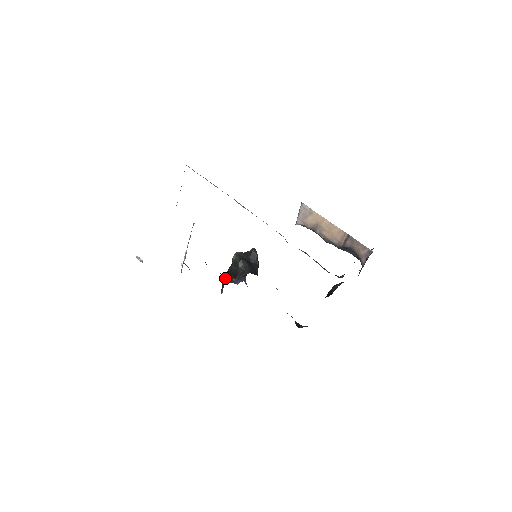
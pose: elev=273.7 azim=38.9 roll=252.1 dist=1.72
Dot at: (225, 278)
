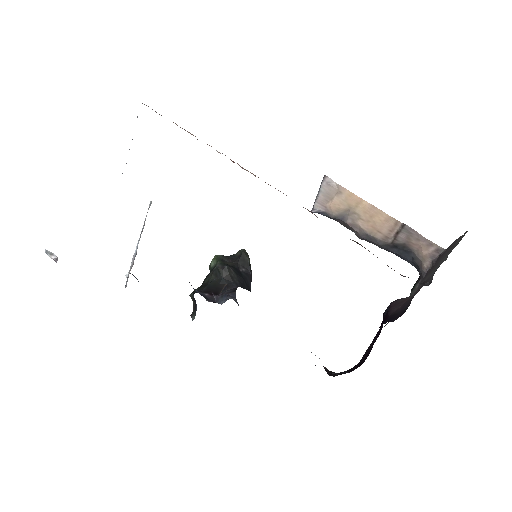
Dot at: (200, 294)
